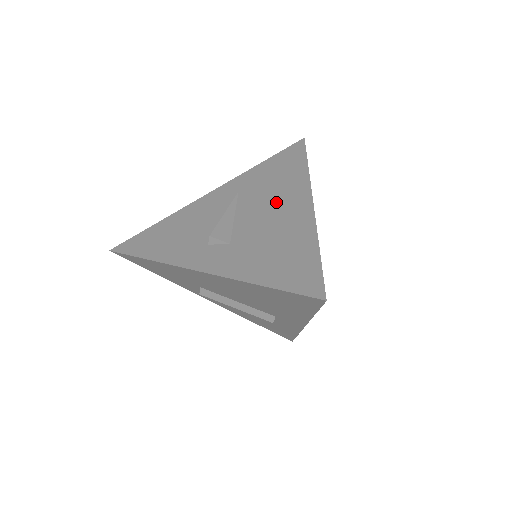
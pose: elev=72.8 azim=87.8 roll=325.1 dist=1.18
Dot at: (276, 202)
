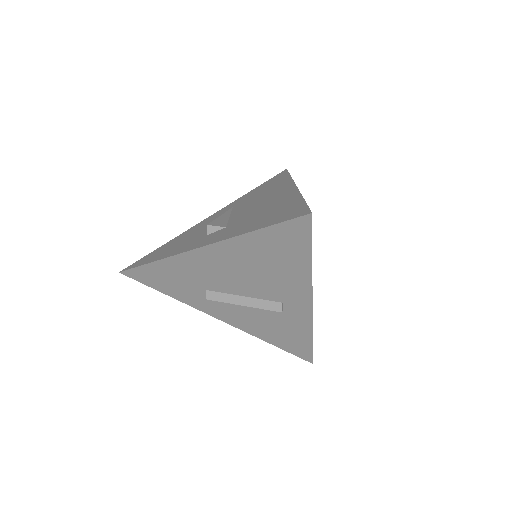
Dot at: (265, 198)
